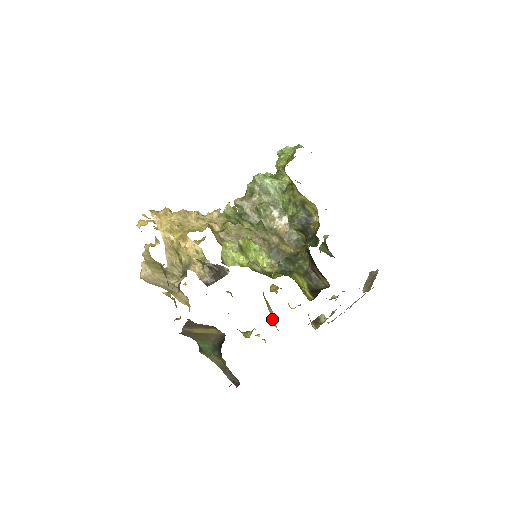
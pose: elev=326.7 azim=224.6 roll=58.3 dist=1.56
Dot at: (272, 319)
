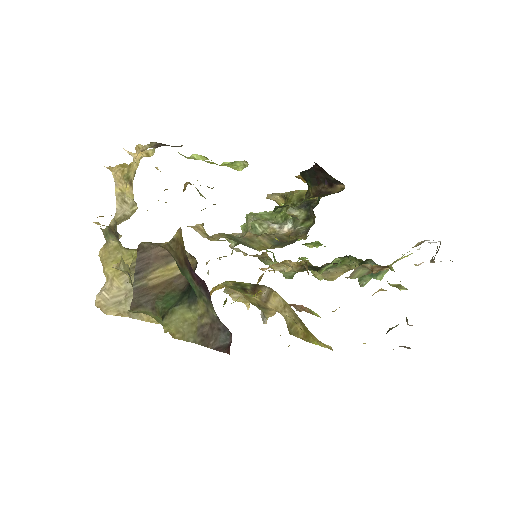
Dot at: (305, 340)
